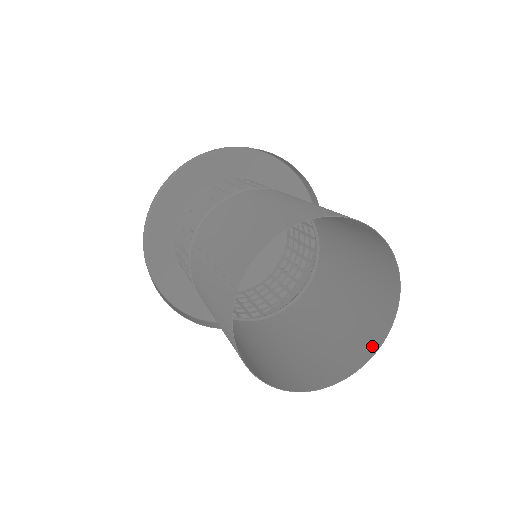
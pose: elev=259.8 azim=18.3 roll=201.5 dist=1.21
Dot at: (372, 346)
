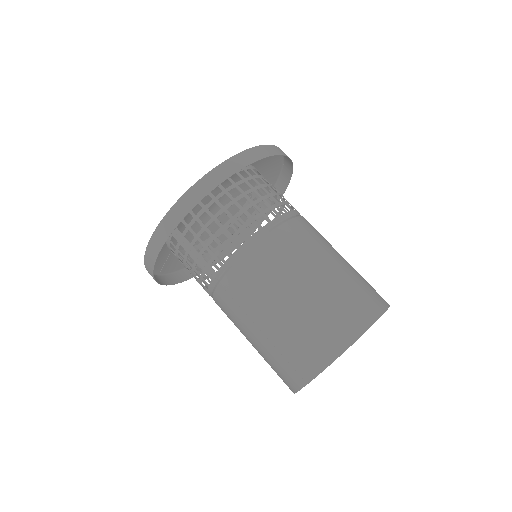
Dot at: occluded
